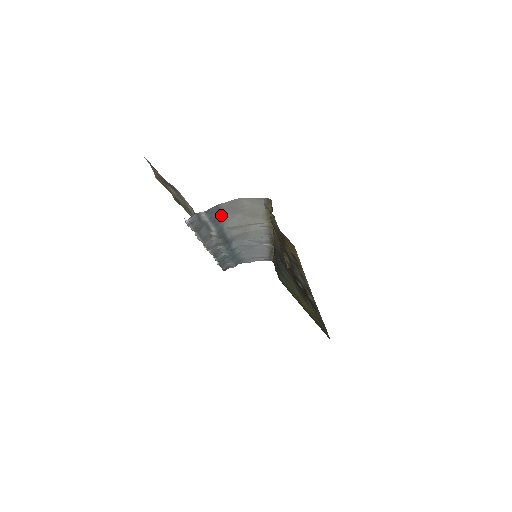
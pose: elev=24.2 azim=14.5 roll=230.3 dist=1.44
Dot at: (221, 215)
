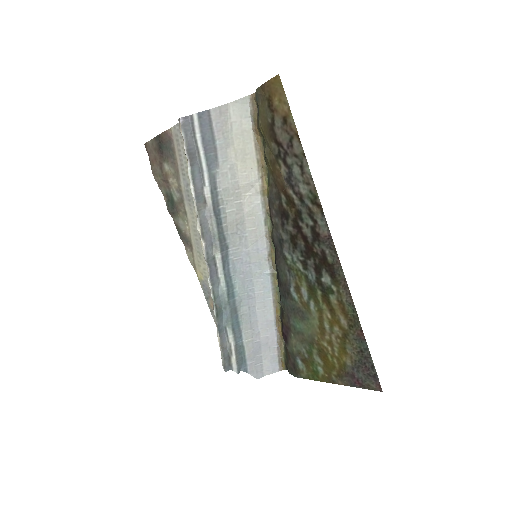
Dot at: (213, 144)
